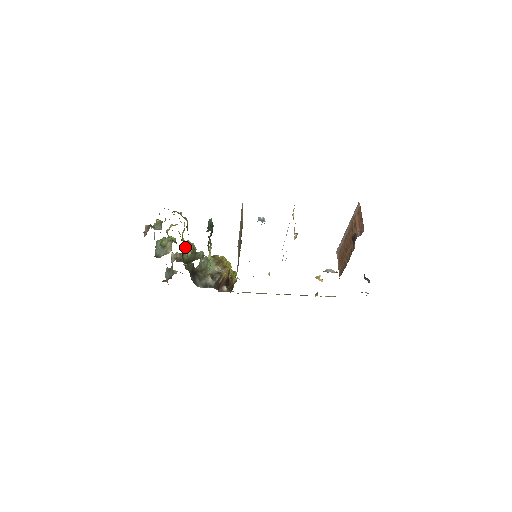
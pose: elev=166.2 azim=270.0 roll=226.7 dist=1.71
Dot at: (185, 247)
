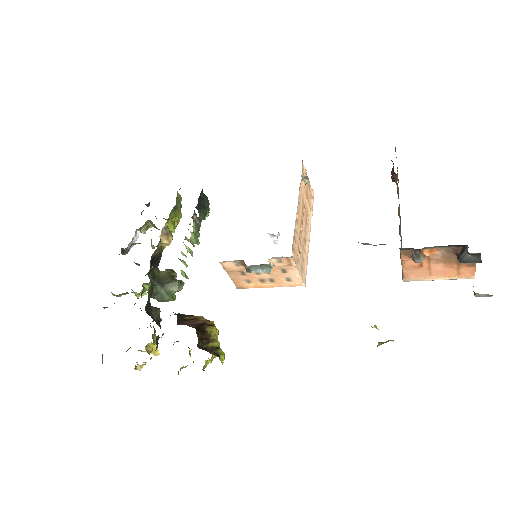
Dot at: occluded
